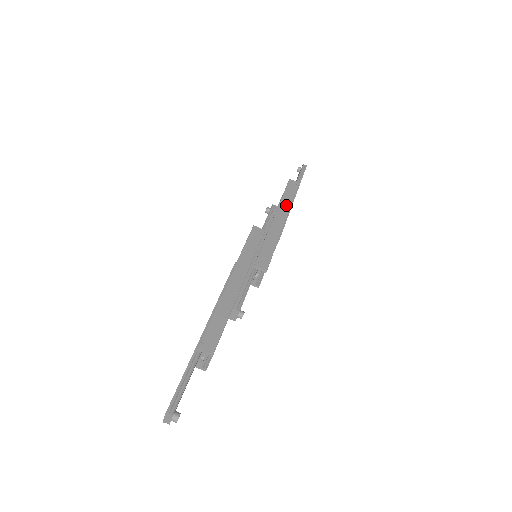
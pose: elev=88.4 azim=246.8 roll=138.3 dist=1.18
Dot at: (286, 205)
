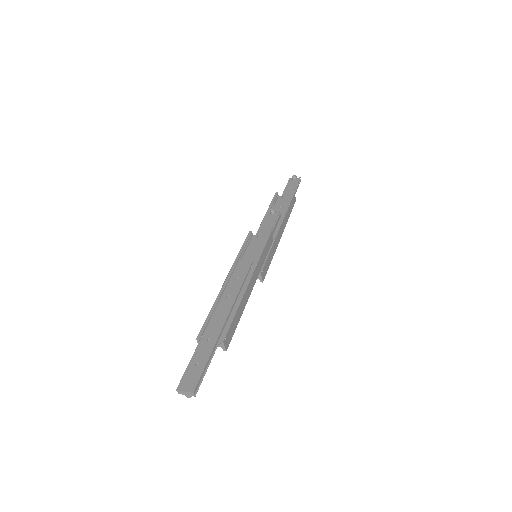
Dot at: (286, 220)
